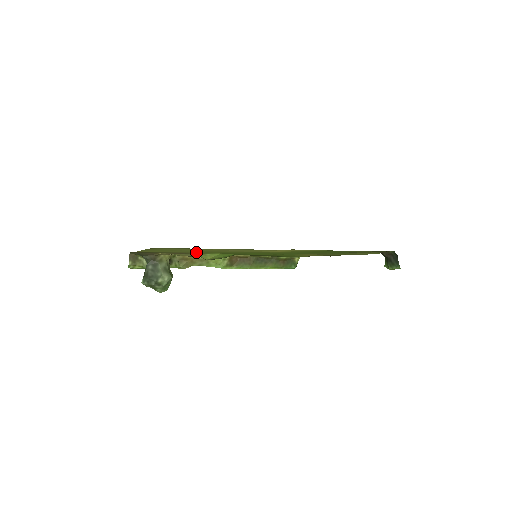
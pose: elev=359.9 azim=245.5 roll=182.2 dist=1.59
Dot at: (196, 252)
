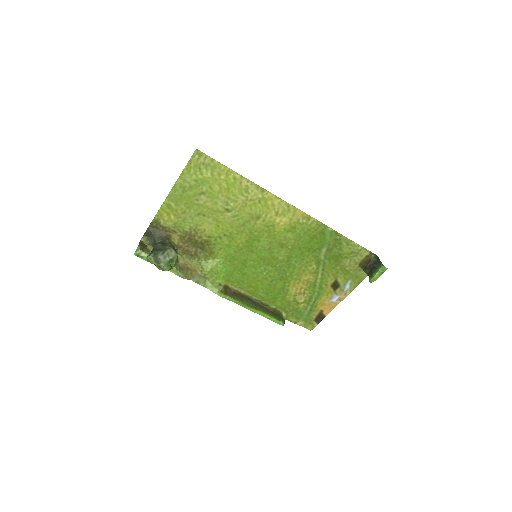
Dot at: (206, 232)
